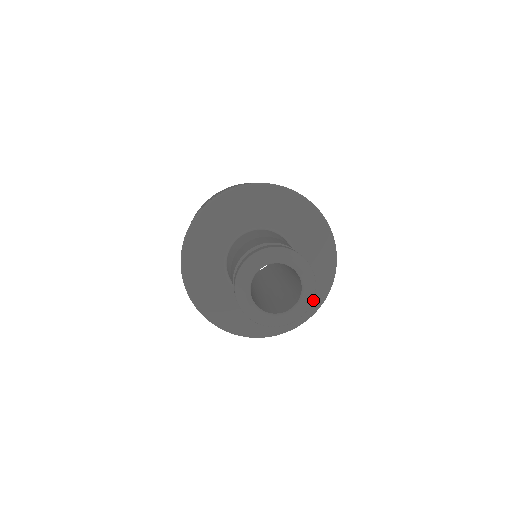
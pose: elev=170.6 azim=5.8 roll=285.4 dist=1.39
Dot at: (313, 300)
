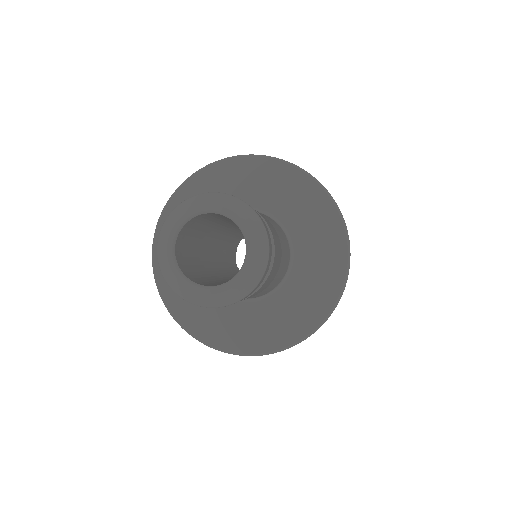
Dot at: (331, 230)
